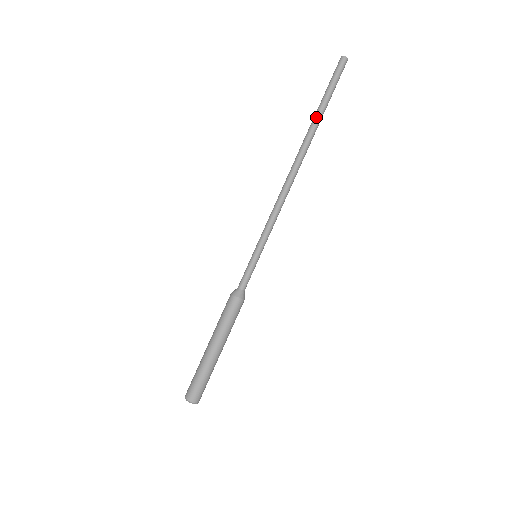
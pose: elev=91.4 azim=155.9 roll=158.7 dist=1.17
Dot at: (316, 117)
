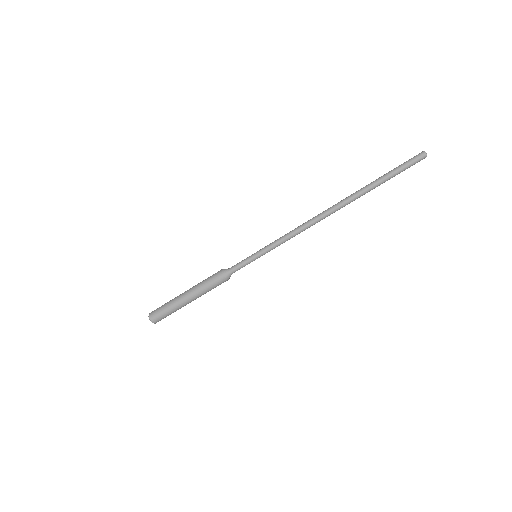
Dot at: (370, 188)
